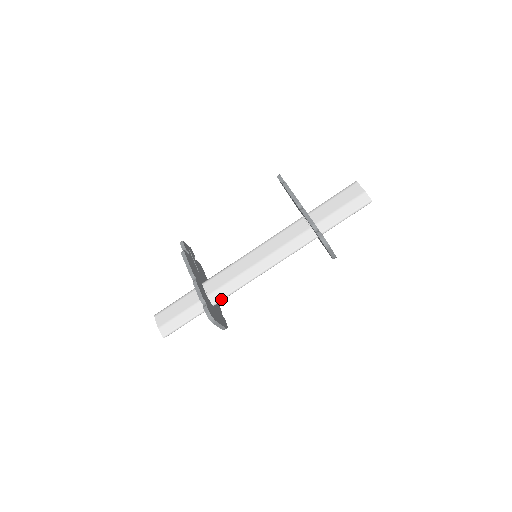
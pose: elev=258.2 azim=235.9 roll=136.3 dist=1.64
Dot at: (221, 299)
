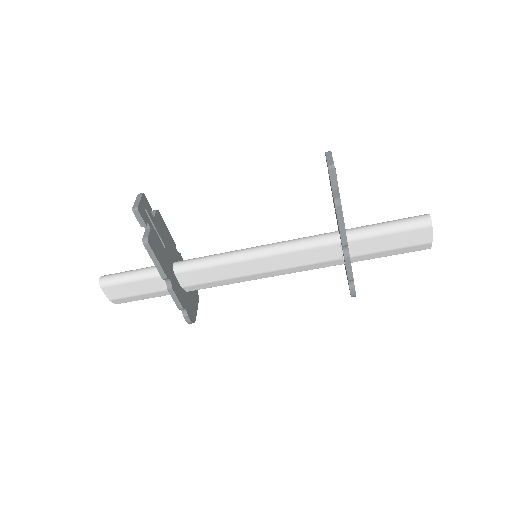
Dot at: occluded
